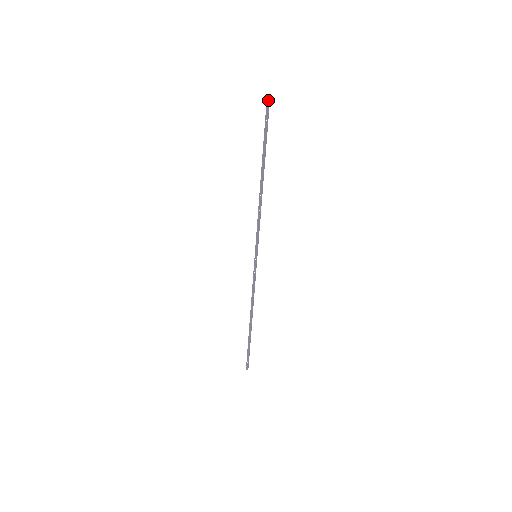
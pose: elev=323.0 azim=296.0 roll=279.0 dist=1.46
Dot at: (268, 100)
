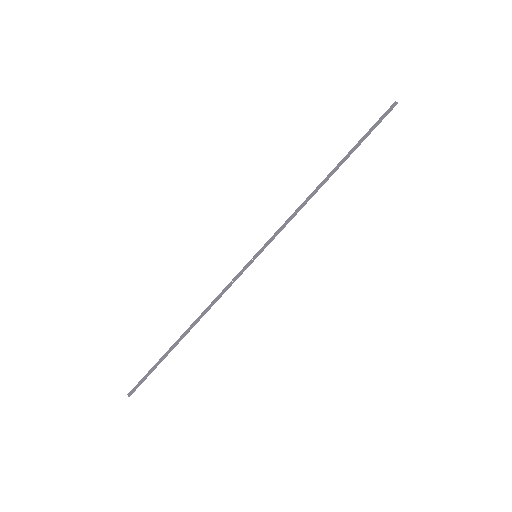
Dot at: (394, 104)
